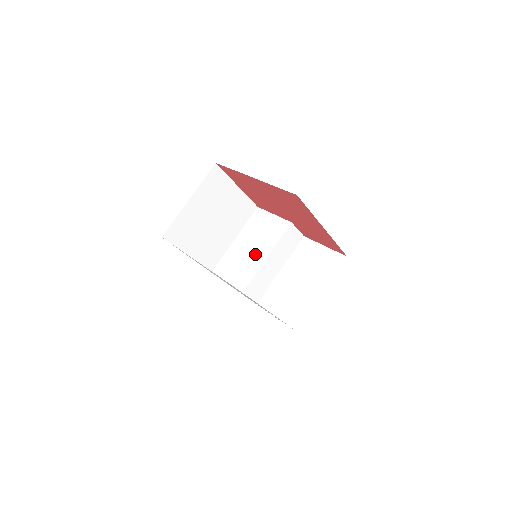
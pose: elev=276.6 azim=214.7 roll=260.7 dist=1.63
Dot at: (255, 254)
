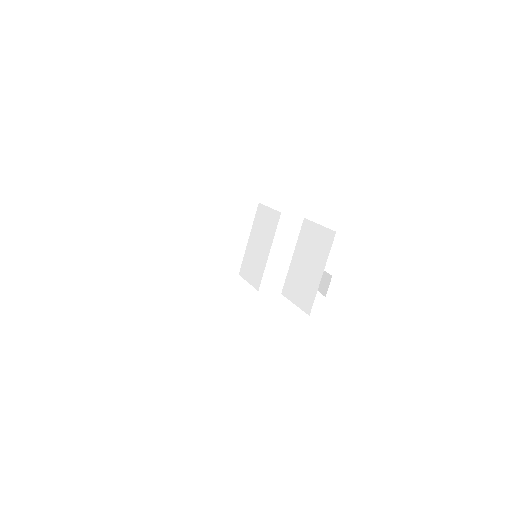
Dot at: (262, 251)
